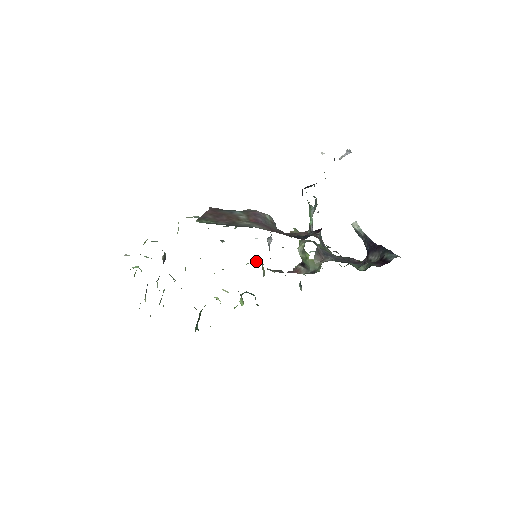
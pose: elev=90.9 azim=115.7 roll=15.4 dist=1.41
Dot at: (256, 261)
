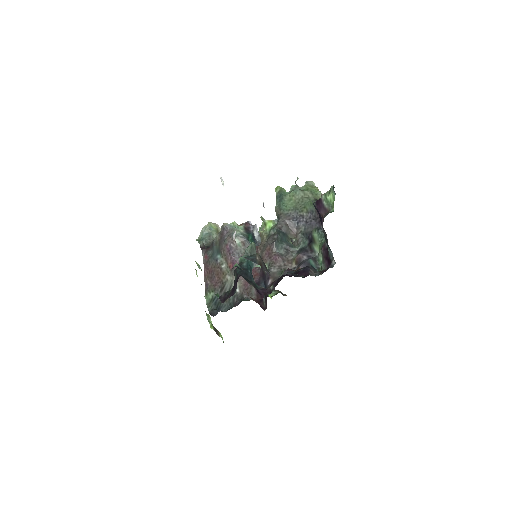
Dot at: (262, 229)
